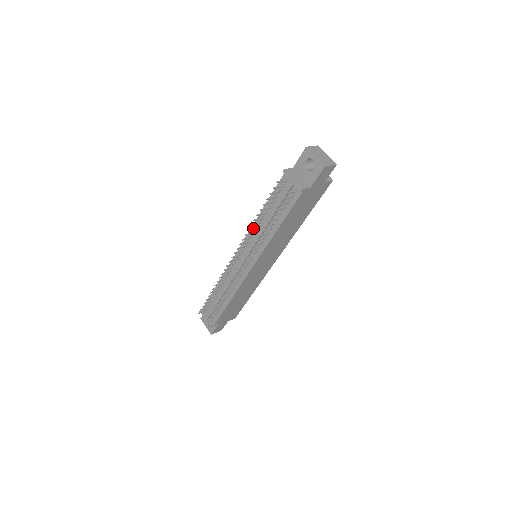
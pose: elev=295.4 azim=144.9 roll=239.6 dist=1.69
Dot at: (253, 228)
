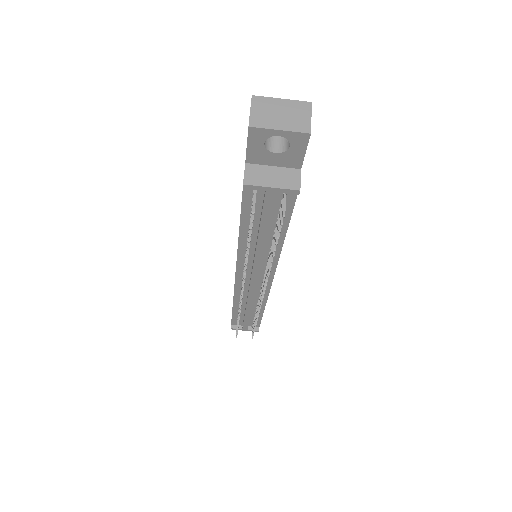
Dot at: occluded
